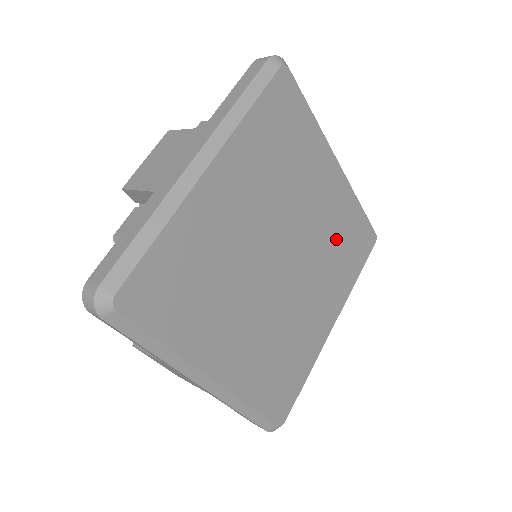
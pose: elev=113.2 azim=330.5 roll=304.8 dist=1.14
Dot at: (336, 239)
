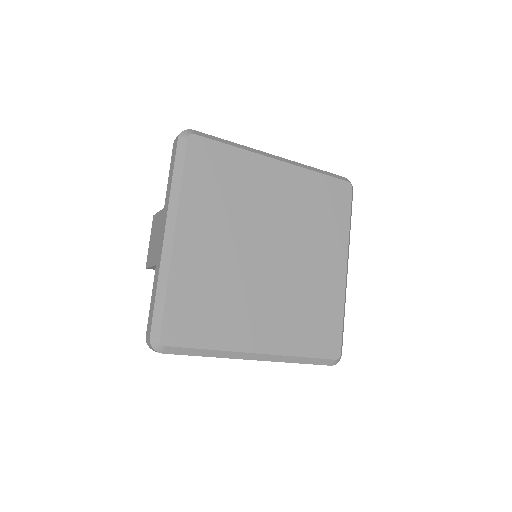
Dot at: (309, 210)
